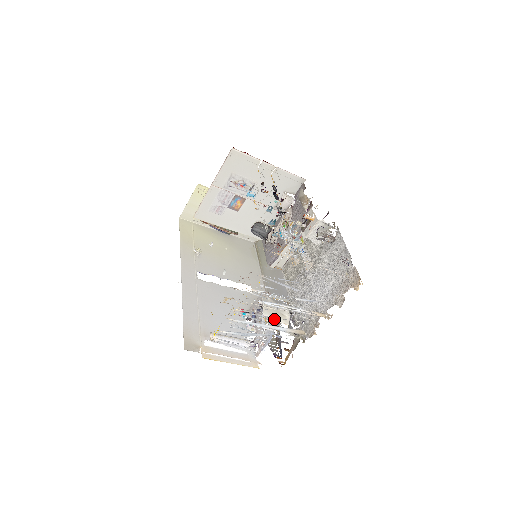
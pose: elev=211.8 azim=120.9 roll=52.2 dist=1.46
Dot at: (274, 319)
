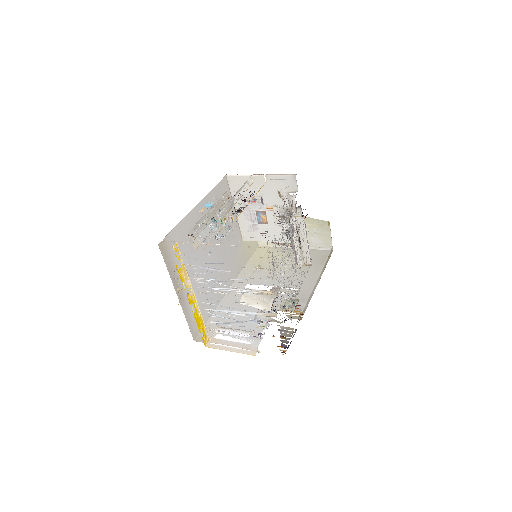
Dot at: (253, 306)
